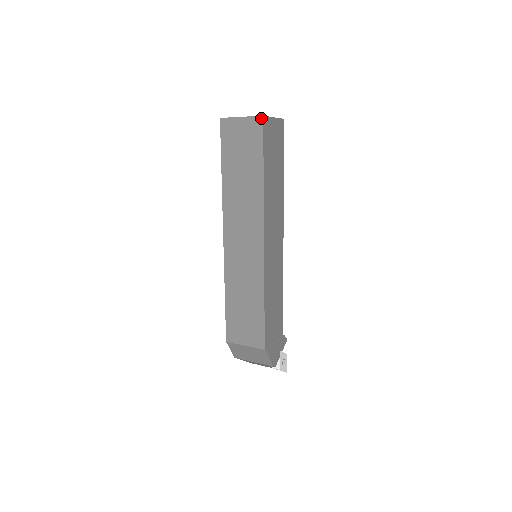
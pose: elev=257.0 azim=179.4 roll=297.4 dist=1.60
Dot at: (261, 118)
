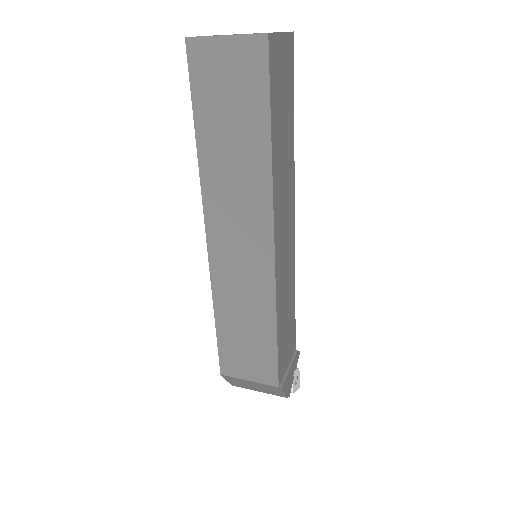
Dot at: (264, 38)
